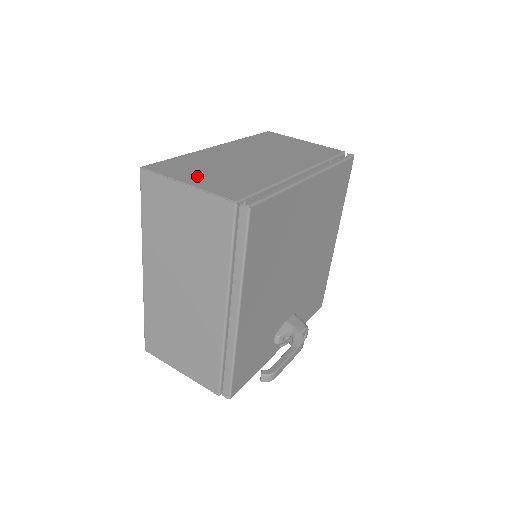
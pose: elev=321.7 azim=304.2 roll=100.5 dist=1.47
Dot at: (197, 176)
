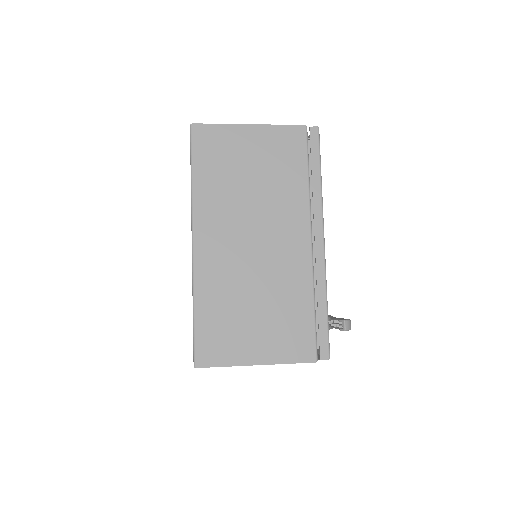
Dot at: occluded
